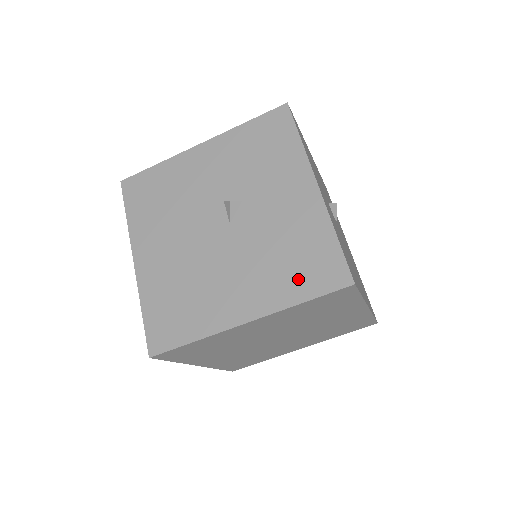
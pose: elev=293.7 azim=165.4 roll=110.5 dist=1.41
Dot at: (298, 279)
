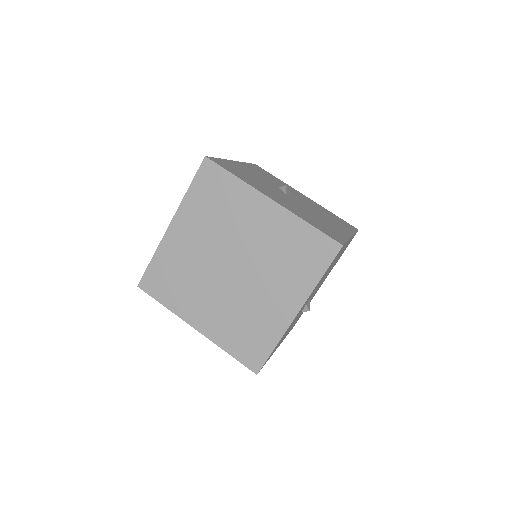
Dot at: occluded
